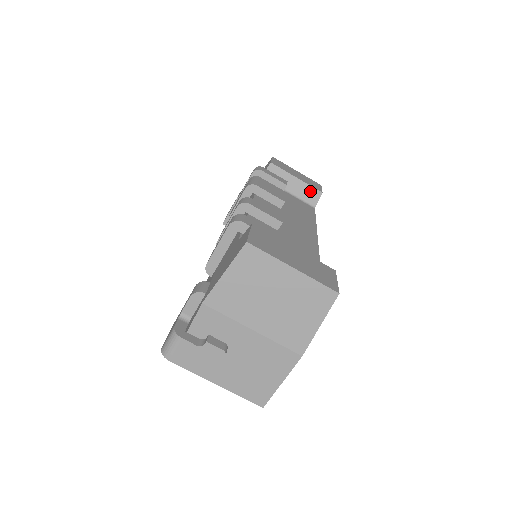
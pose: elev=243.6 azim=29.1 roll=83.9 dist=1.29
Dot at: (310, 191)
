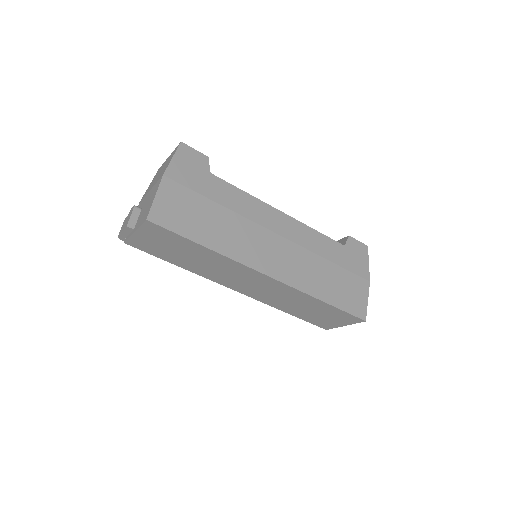
Dot at: (340, 242)
